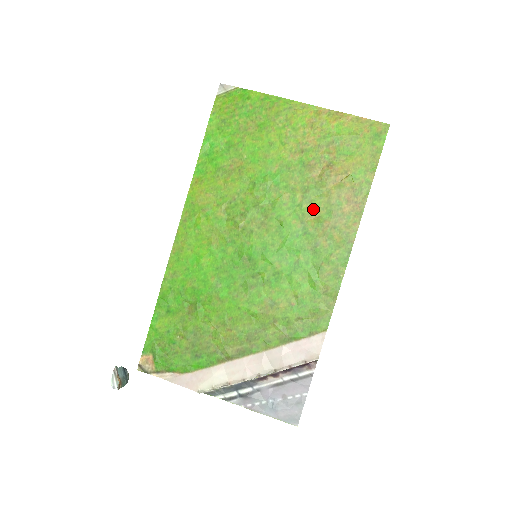
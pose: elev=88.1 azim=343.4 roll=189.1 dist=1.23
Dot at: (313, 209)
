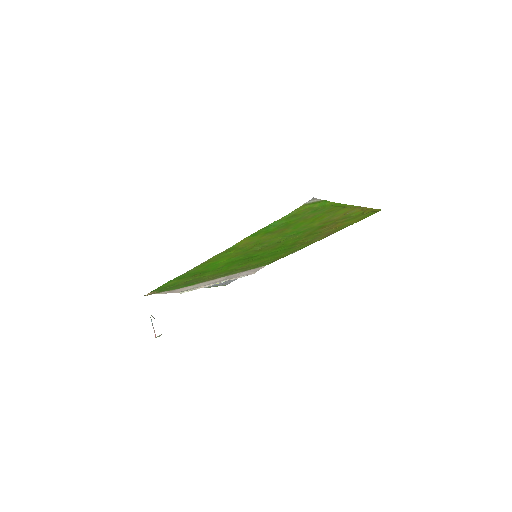
Dot at: occluded
